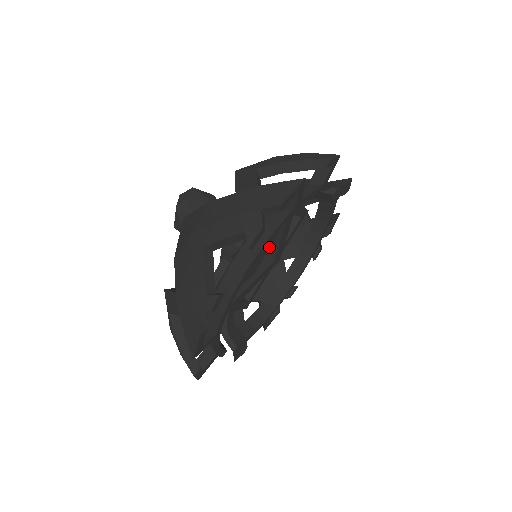
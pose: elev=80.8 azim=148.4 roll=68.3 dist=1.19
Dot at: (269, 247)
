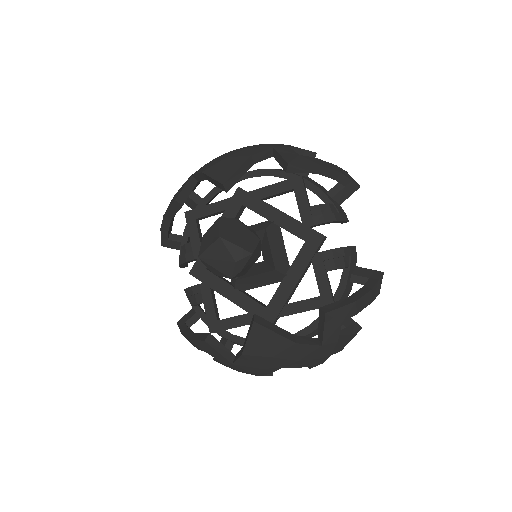
Dot at: occluded
